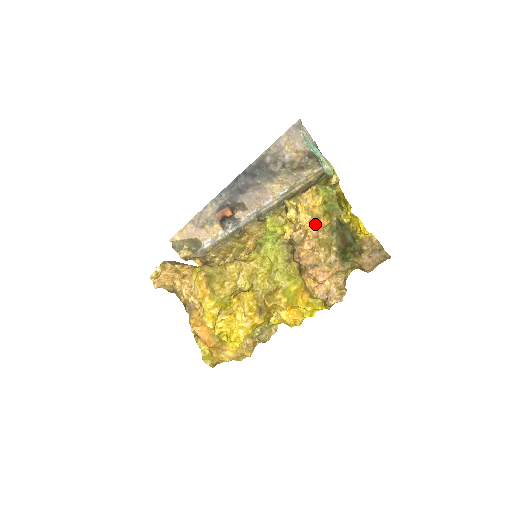
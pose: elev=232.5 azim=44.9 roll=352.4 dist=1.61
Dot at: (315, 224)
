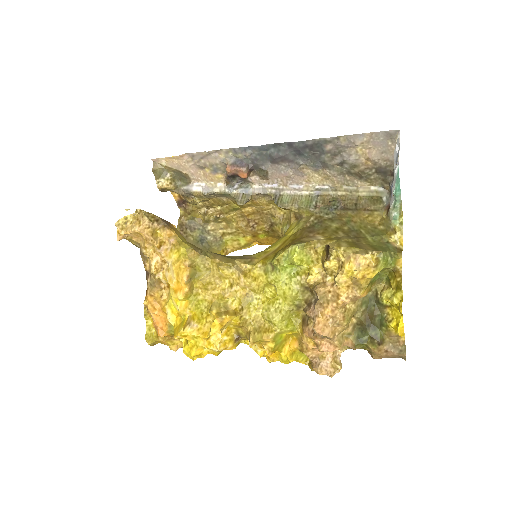
Dot at: (352, 294)
